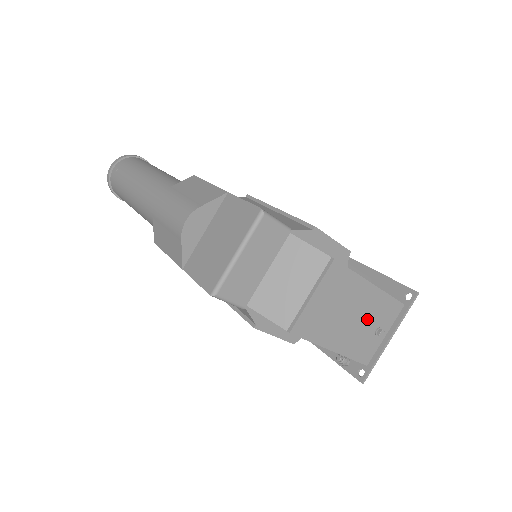
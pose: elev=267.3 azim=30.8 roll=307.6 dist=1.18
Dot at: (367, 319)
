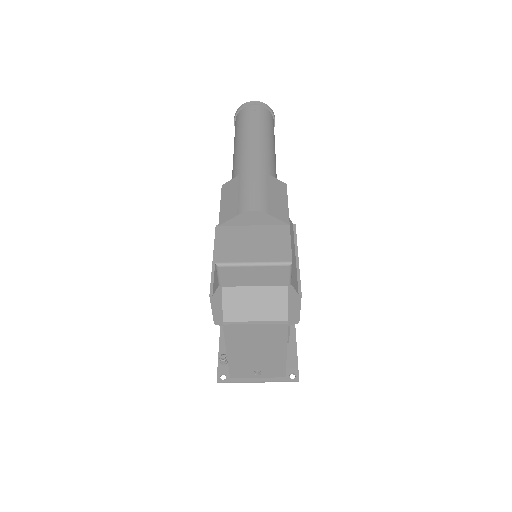
Dot at: (261, 362)
